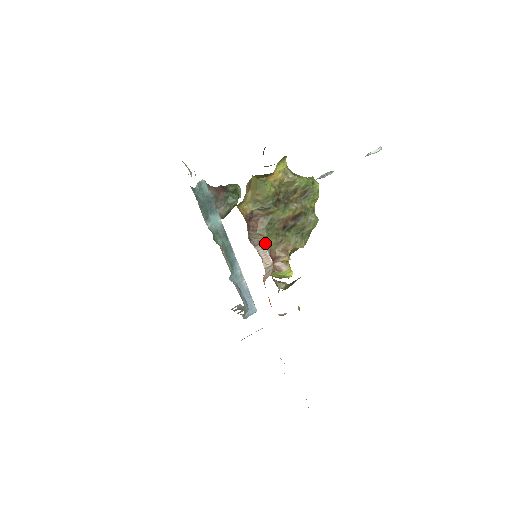
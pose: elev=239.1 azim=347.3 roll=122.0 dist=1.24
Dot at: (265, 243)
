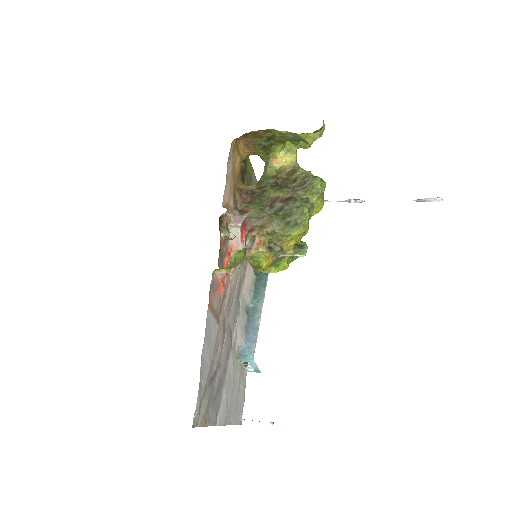
Dot at: (248, 215)
